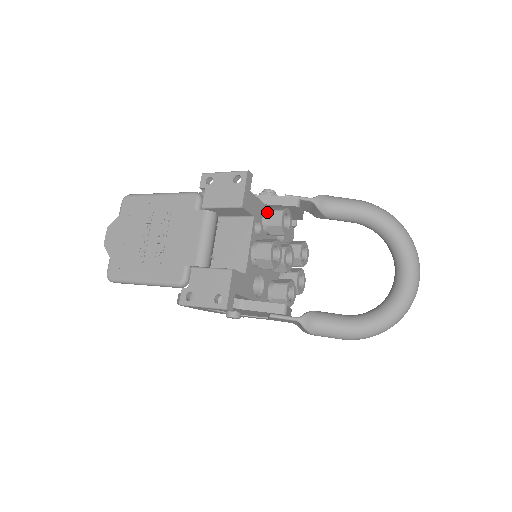
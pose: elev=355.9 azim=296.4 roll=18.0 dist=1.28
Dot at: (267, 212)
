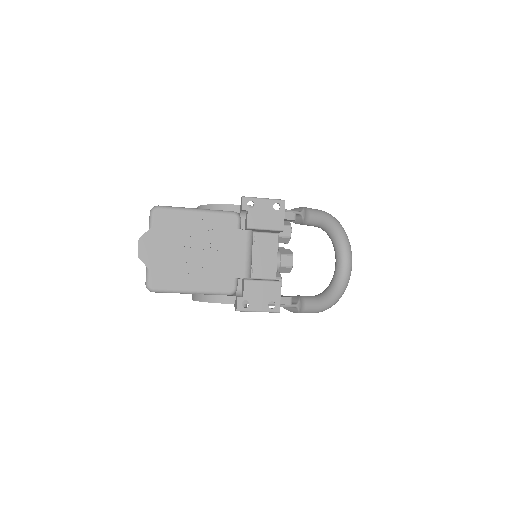
Dot at: occluded
